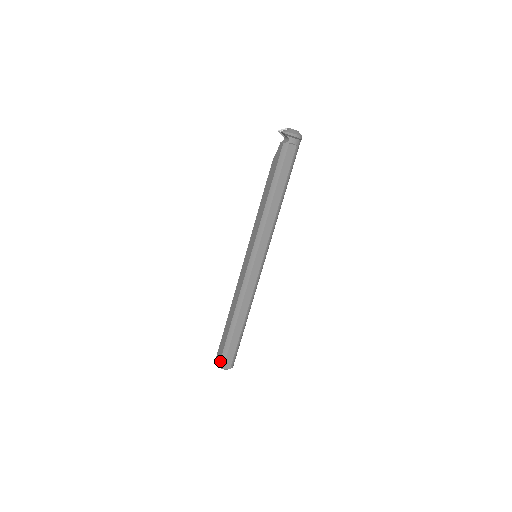
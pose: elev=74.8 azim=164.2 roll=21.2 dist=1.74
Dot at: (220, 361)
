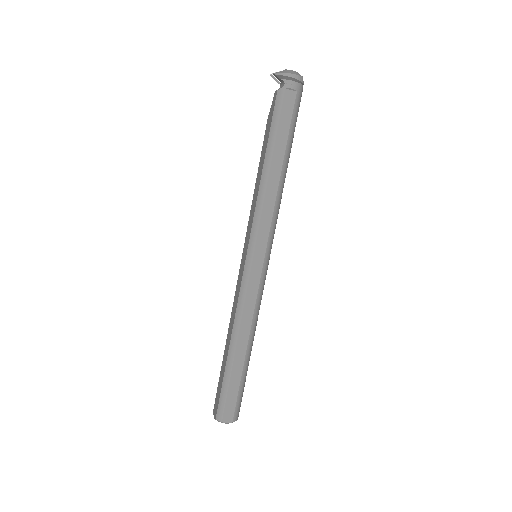
Dot at: (217, 411)
